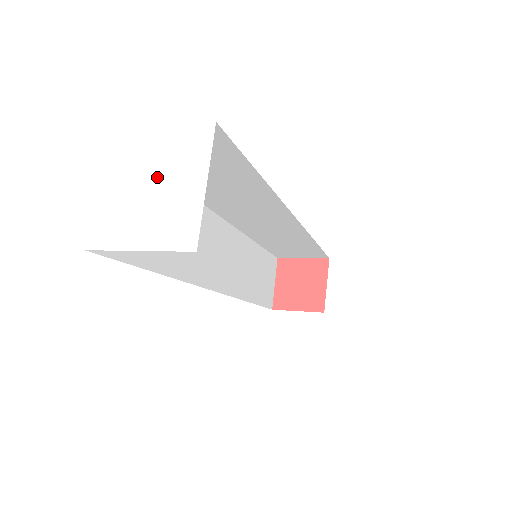
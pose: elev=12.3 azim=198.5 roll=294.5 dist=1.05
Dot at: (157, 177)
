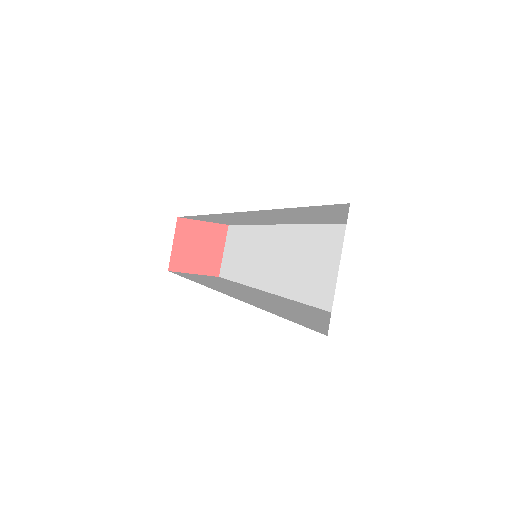
Dot at: (399, 267)
